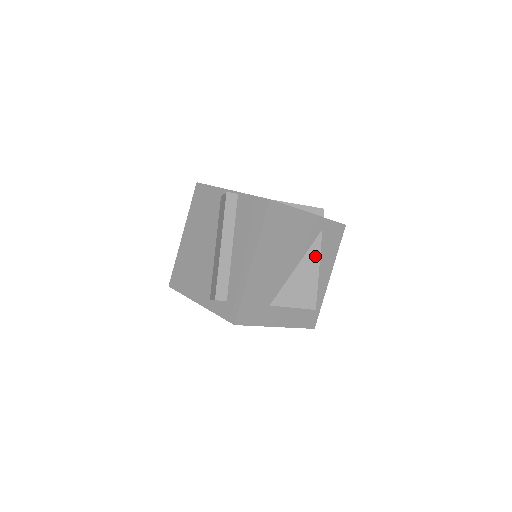
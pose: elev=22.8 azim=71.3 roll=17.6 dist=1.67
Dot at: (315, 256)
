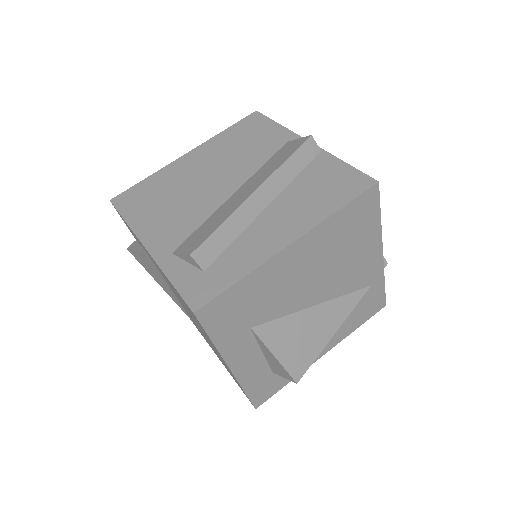
Dot at: (343, 311)
